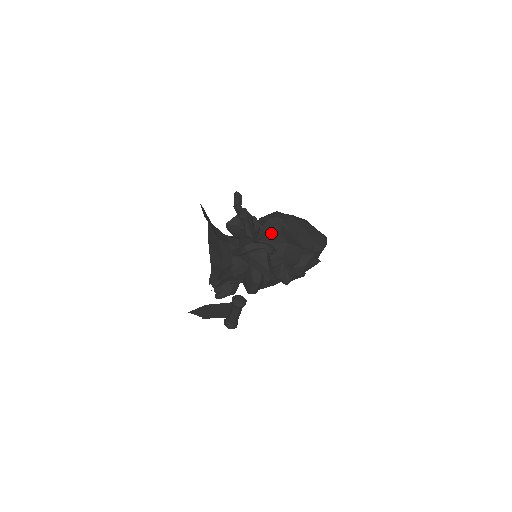
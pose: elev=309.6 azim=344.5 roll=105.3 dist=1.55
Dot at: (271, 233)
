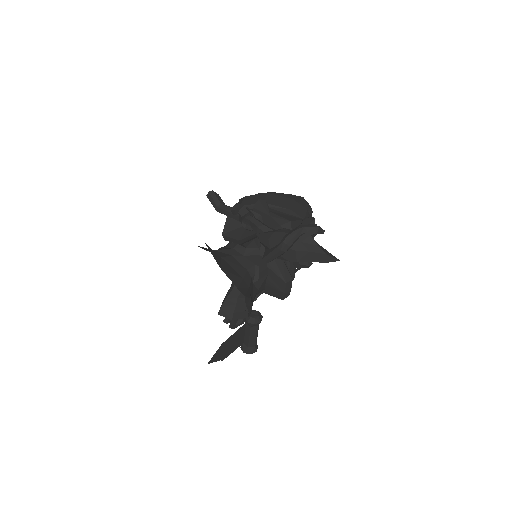
Dot at: (265, 220)
